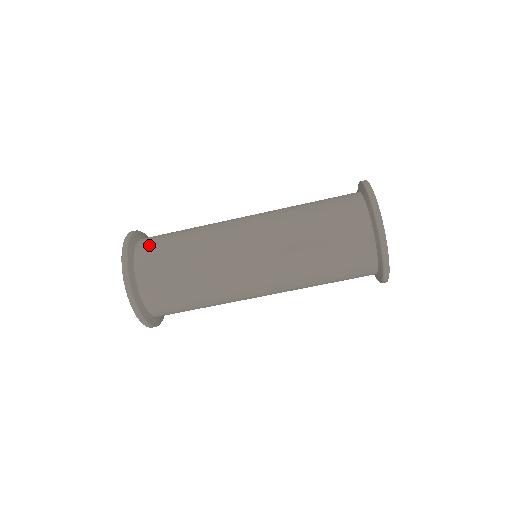
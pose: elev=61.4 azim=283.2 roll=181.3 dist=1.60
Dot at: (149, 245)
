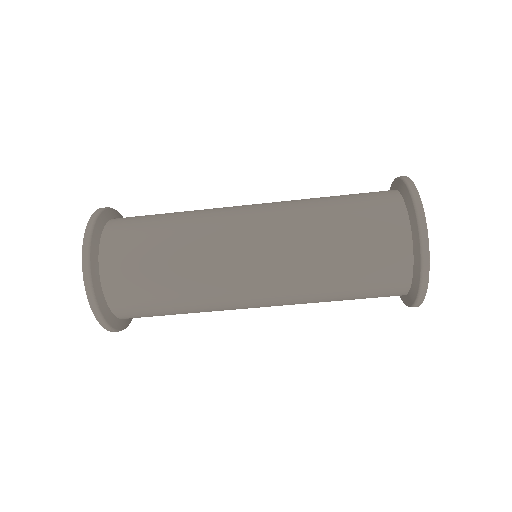
Dot at: (118, 250)
